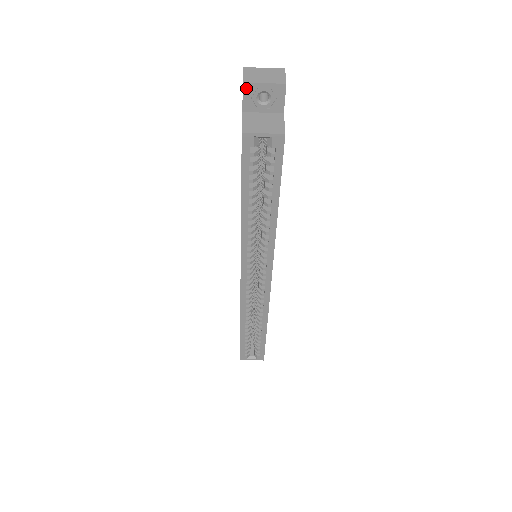
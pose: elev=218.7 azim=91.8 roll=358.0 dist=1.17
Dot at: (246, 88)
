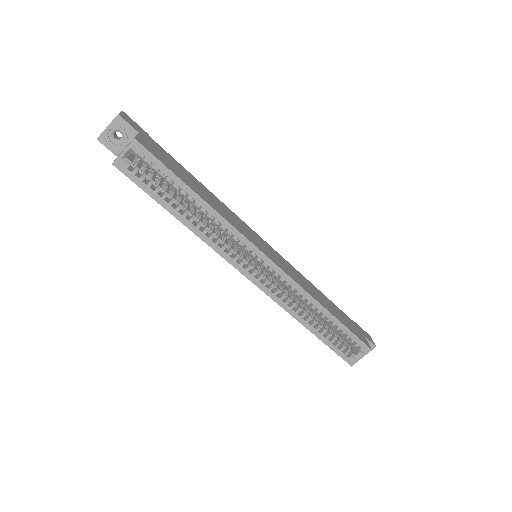
Dot at: (102, 140)
